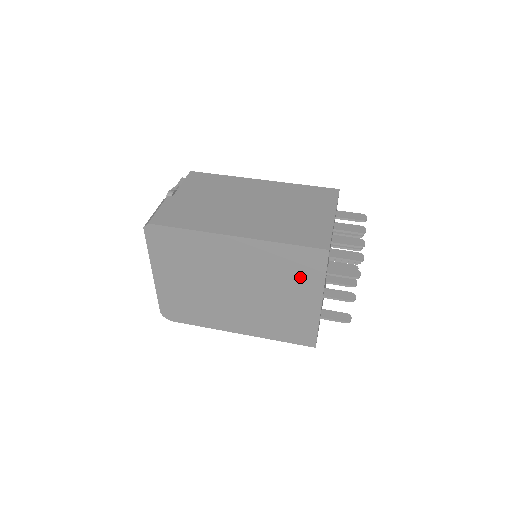
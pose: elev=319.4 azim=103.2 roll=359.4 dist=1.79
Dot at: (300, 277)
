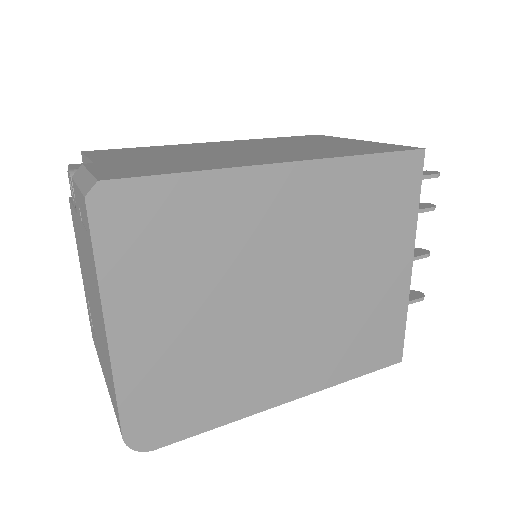
Dot at: (386, 221)
